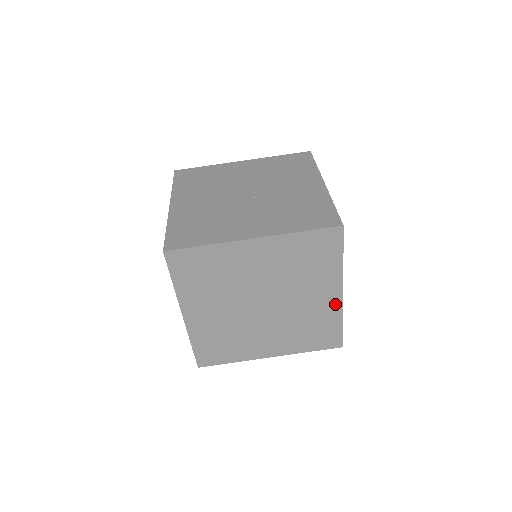
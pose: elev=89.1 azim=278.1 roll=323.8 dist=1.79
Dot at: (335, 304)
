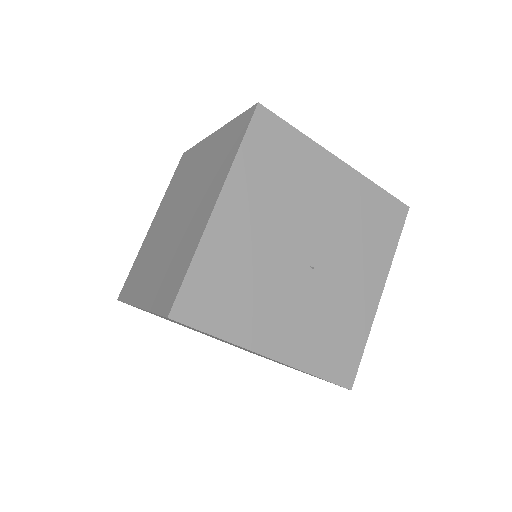
Dot at: occluded
